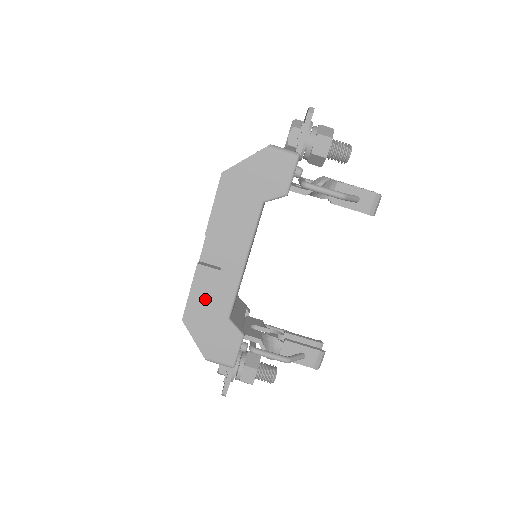
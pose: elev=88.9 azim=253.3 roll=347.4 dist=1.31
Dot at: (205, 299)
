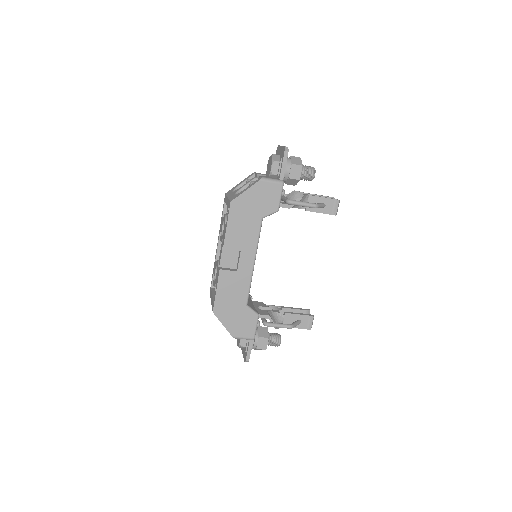
Dot at: (228, 294)
